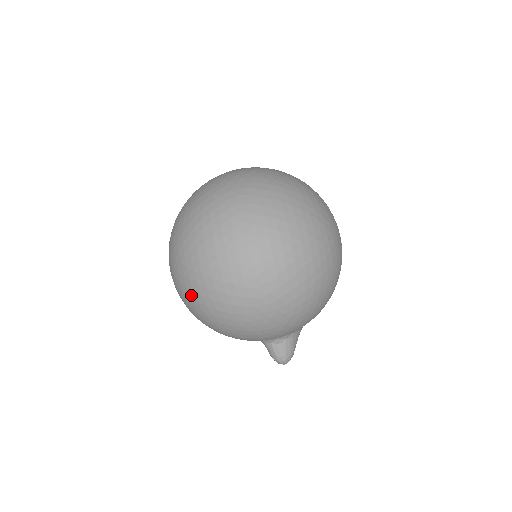
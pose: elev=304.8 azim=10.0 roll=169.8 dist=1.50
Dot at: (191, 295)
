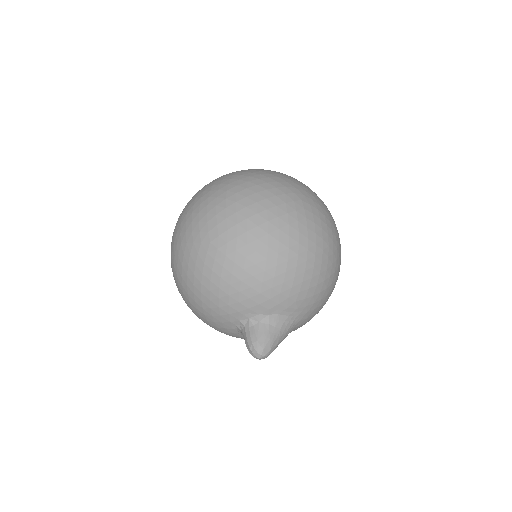
Dot at: (172, 262)
